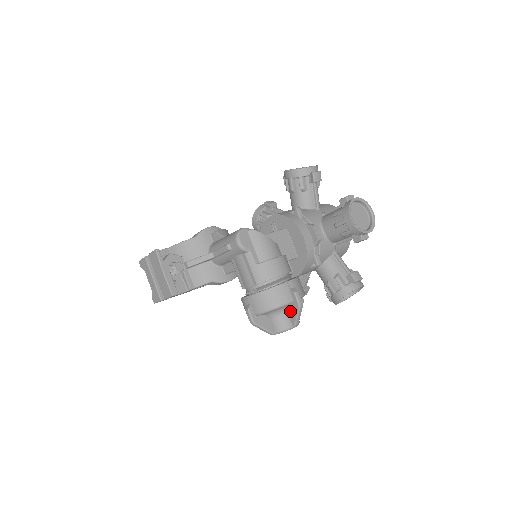
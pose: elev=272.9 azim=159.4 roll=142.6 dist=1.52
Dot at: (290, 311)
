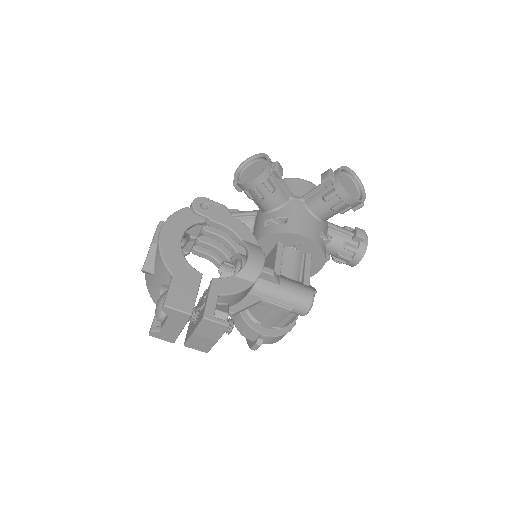
Dot at: occluded
